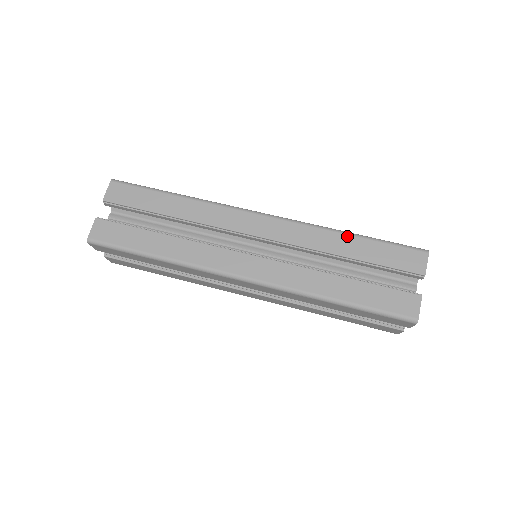
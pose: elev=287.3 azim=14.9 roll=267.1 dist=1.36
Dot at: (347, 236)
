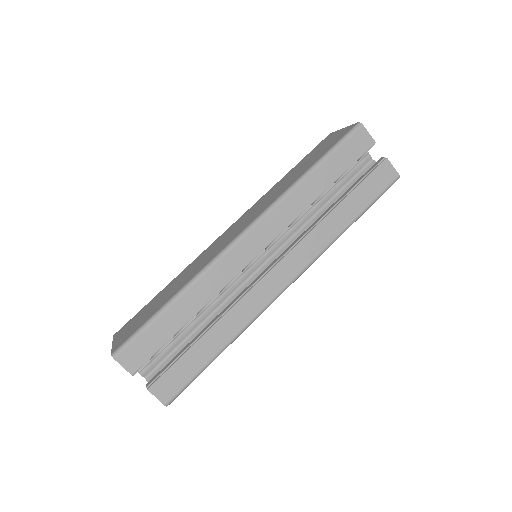
Dot at: (309, 178)
